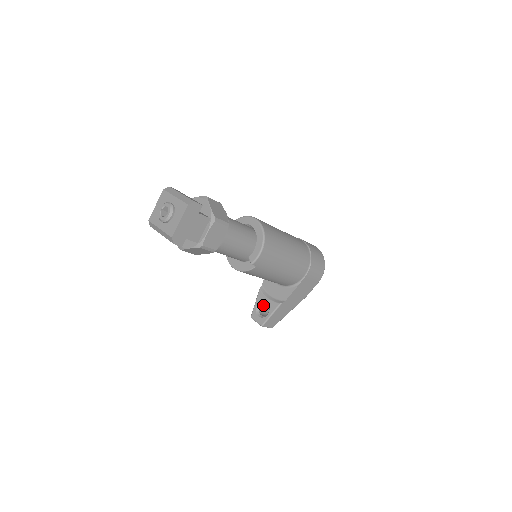
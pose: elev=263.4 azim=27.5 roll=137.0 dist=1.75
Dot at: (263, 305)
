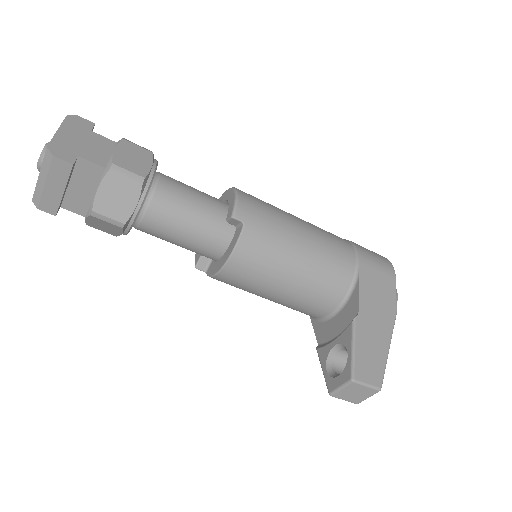
Dot at: (338, 366)
